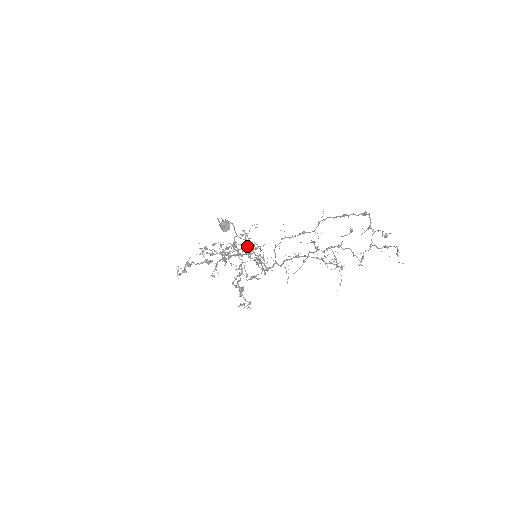
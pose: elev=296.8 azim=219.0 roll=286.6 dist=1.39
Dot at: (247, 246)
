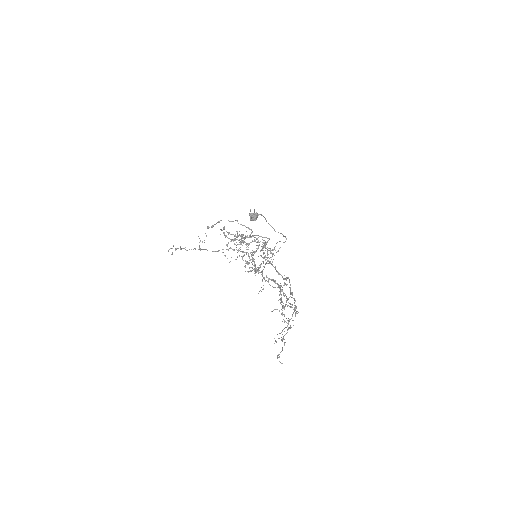
Dot at: occluded
